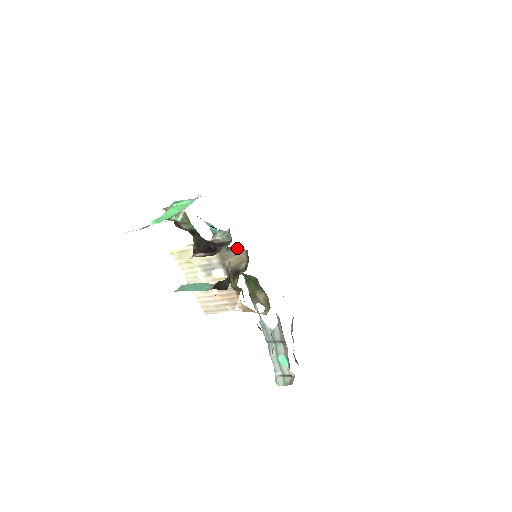
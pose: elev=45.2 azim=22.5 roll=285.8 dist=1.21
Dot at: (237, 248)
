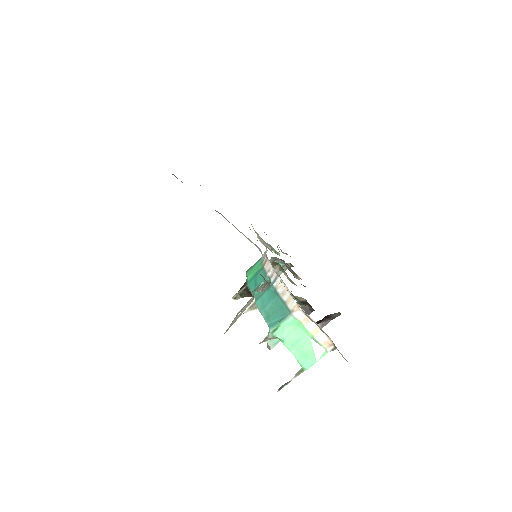
Dot at: occluded
